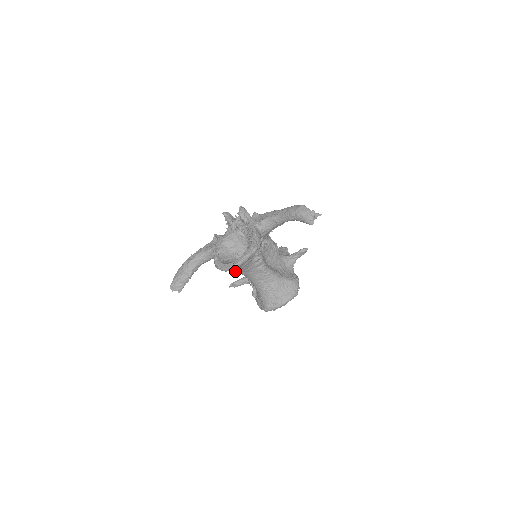
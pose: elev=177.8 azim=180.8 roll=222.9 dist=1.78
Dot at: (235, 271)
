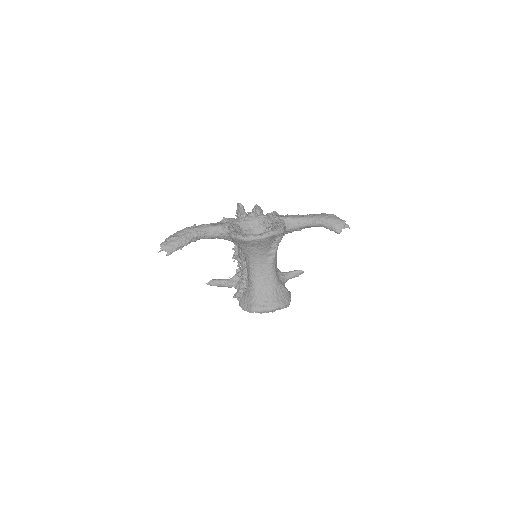
Dot at: (245, 251)
